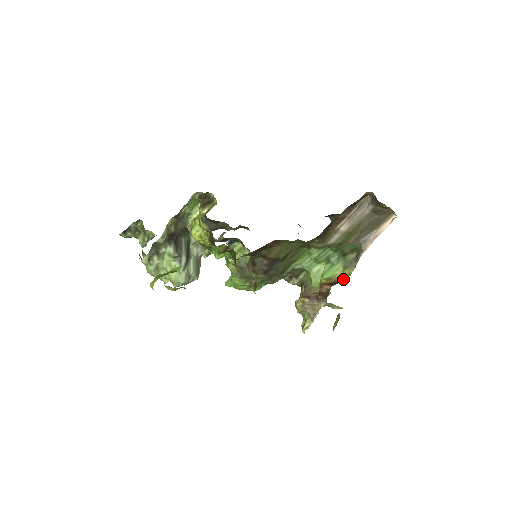
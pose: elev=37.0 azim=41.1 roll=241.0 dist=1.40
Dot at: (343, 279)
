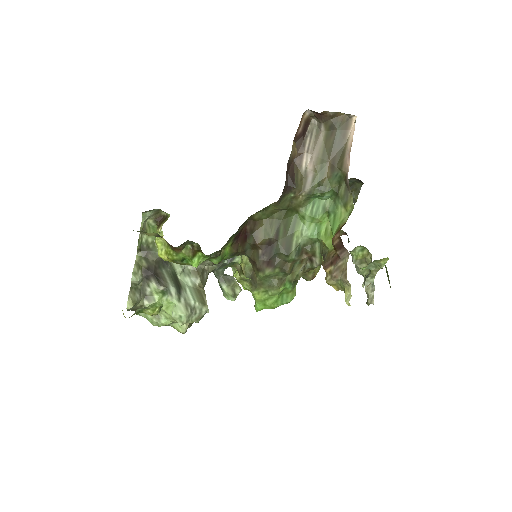
Dot at: (348, 217)
